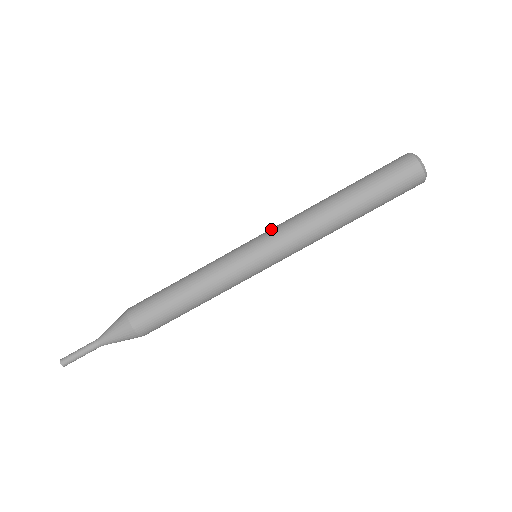
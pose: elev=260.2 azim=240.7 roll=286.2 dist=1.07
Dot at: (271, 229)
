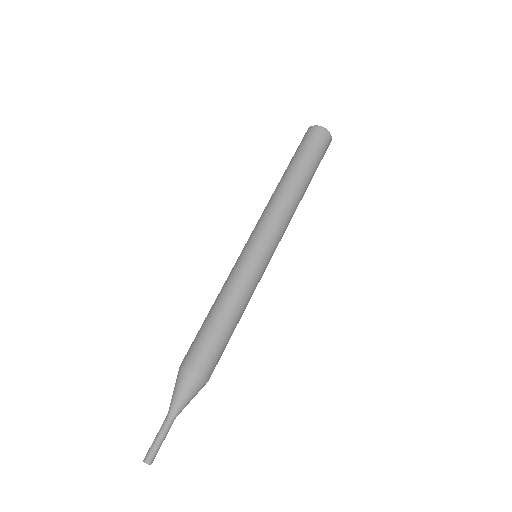
Dot at: occluded
